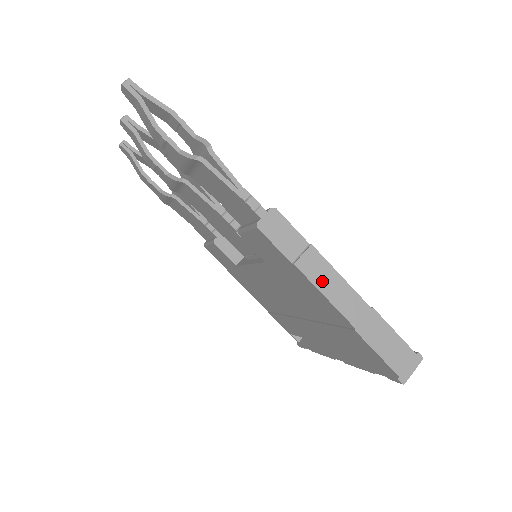
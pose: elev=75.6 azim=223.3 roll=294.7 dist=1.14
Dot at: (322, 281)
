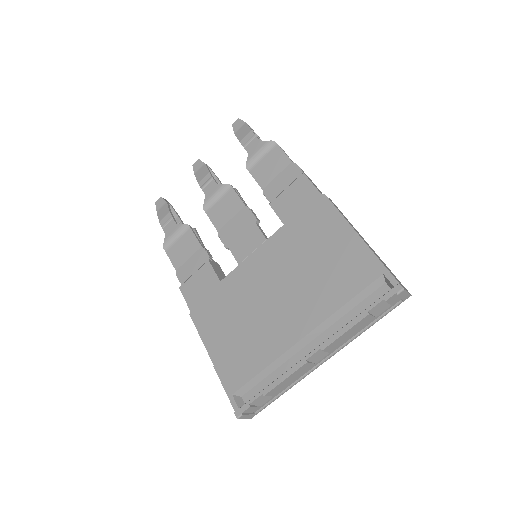
Dot at: (340, 212)
